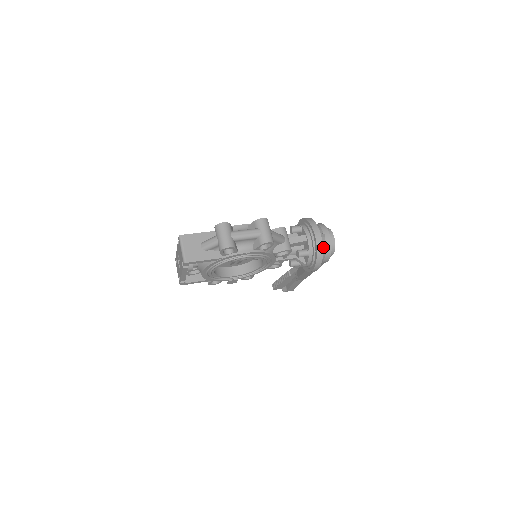
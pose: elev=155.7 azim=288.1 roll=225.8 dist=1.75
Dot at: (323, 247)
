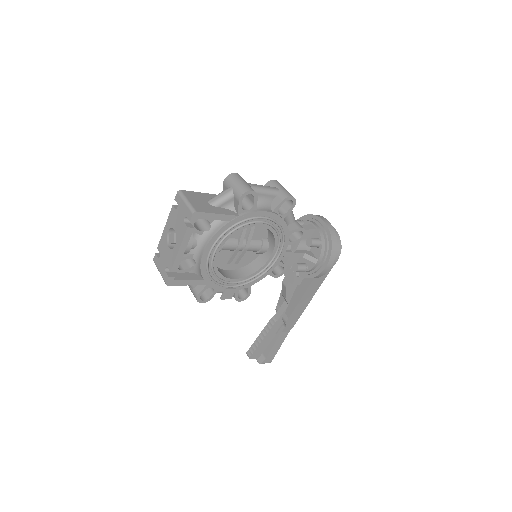
Dot at: occluded
